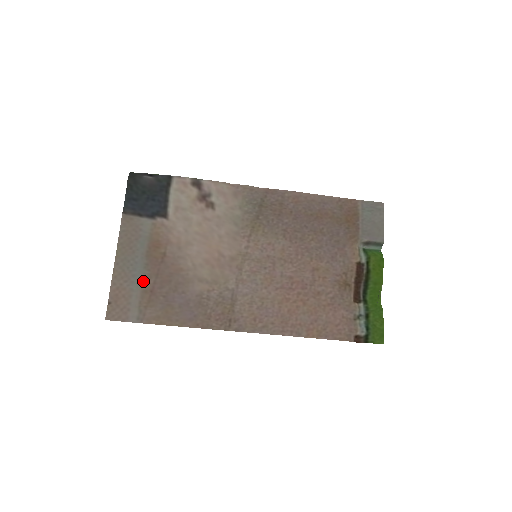
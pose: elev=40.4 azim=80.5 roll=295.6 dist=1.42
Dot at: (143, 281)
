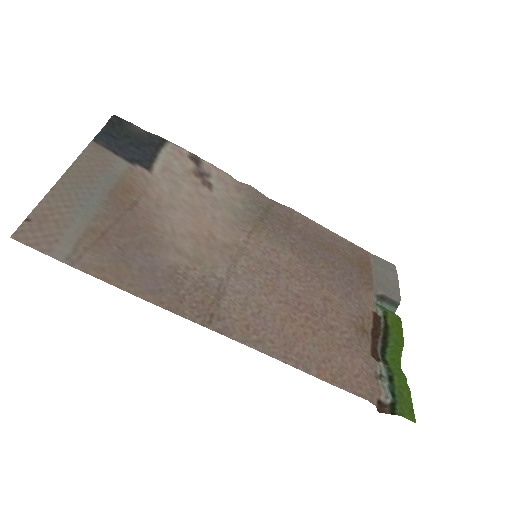
Dot at: (94, 217)
